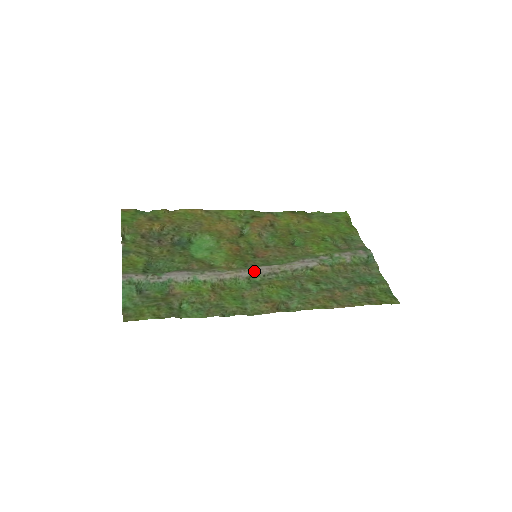
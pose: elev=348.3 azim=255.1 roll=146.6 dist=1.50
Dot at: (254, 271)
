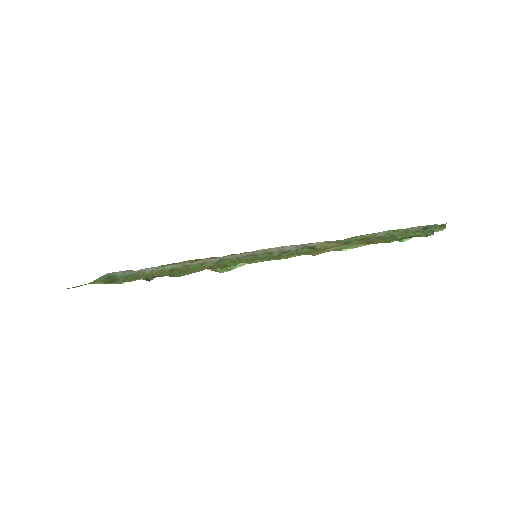
Dot at: (229, 256)
